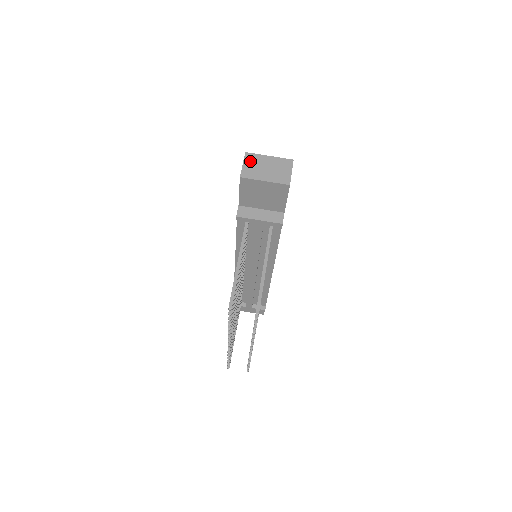
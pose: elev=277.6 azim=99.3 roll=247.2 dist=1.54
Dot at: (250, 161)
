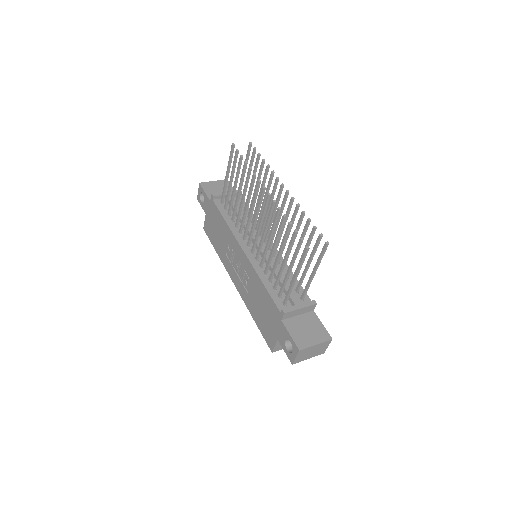
Dot at: occluded
